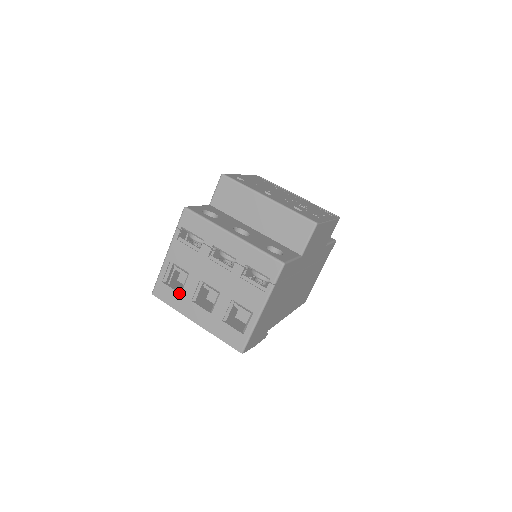
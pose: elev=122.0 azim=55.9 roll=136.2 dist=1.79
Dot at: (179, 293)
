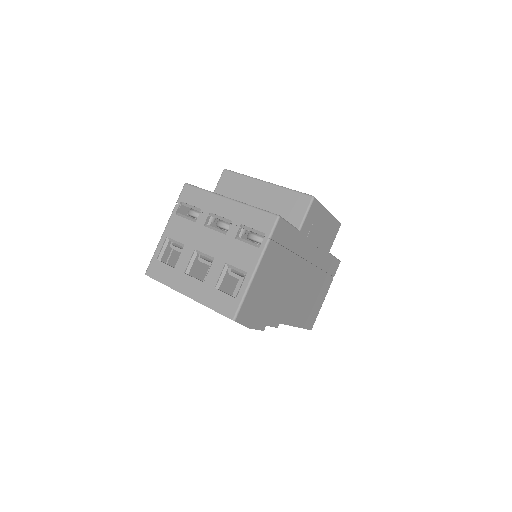
Dot at: (172, 267)
